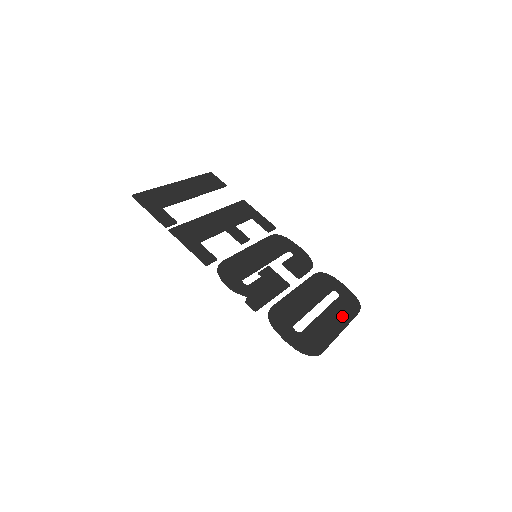
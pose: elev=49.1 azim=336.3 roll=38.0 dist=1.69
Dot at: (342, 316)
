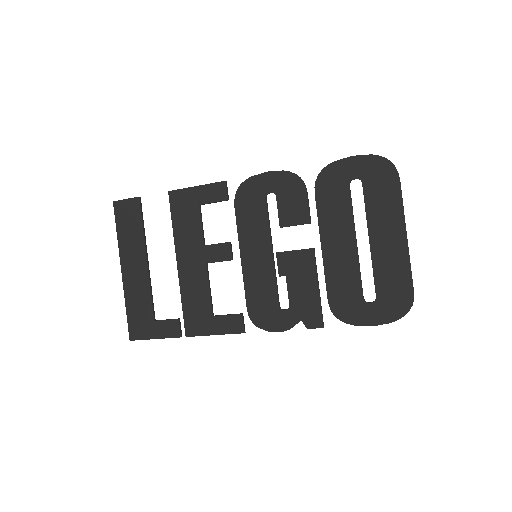
Dot at: (389, 214)
